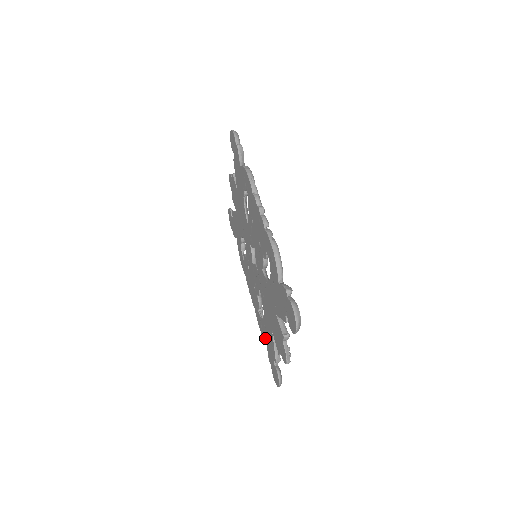
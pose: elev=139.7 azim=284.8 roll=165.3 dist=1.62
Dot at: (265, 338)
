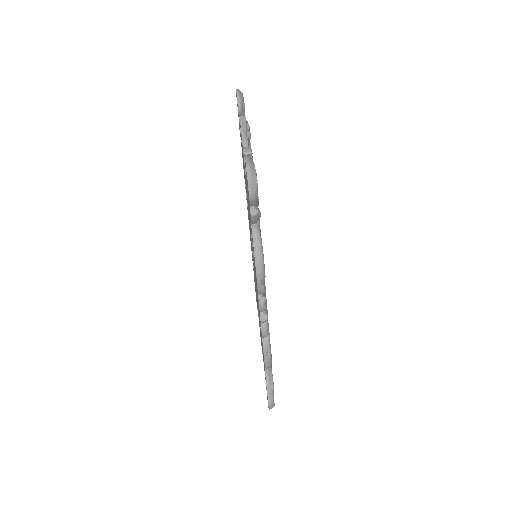
Dot at: occluded
